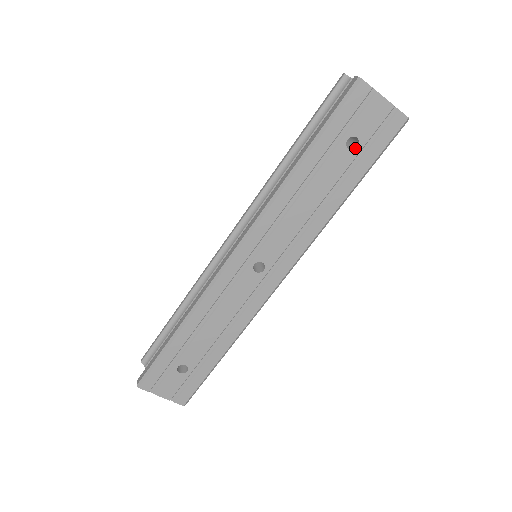
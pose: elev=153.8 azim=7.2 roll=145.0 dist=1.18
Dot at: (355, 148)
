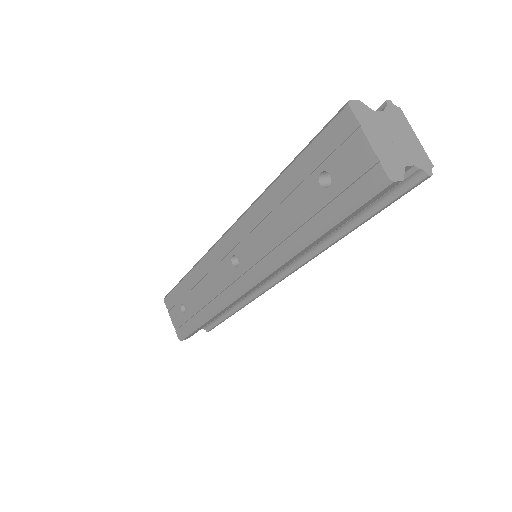
Dot at: (327, 187)
